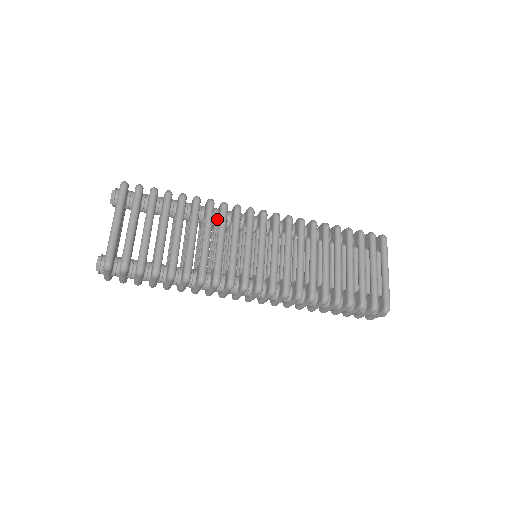
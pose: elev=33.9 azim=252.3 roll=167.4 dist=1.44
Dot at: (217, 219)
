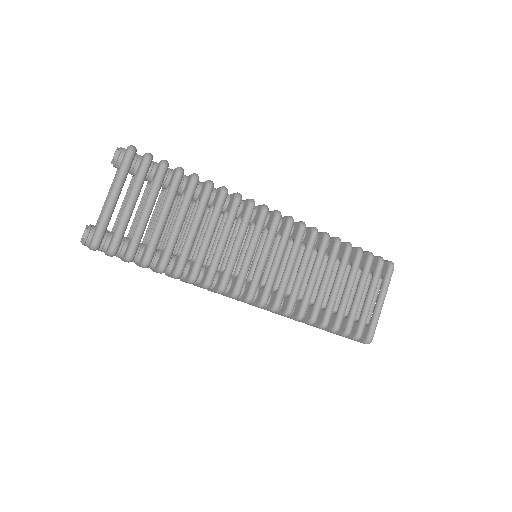
Dot at: (226, 209)
